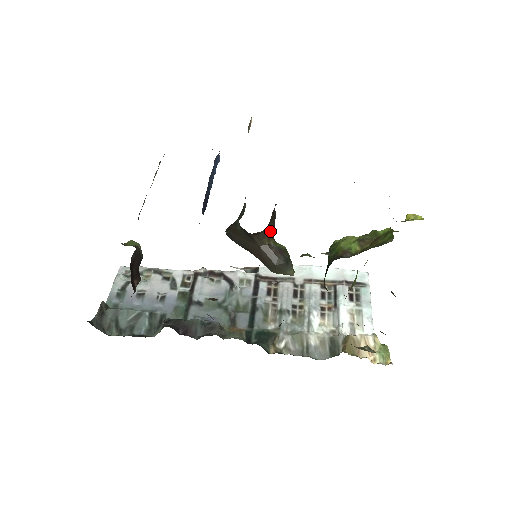
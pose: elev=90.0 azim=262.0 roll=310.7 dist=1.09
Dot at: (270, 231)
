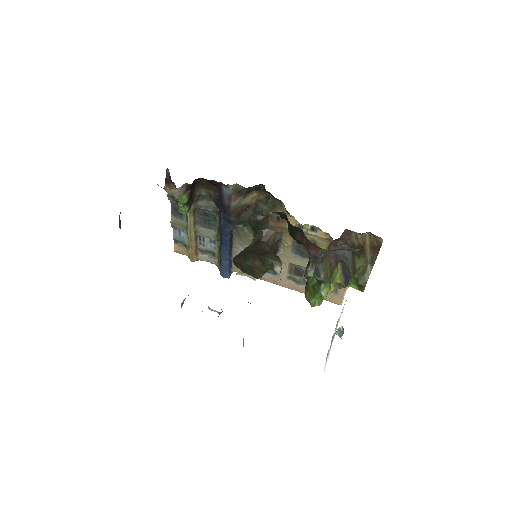
Dot at: occluded
